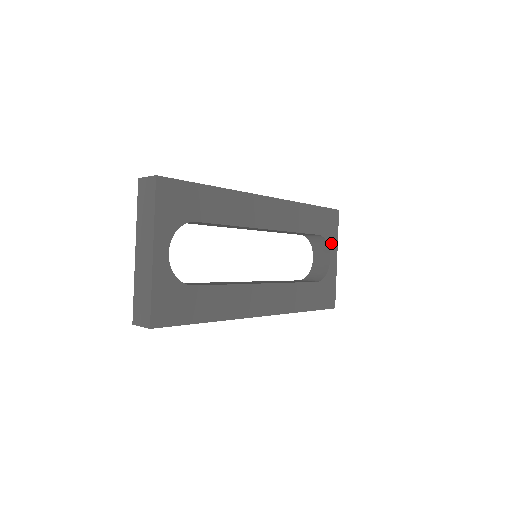
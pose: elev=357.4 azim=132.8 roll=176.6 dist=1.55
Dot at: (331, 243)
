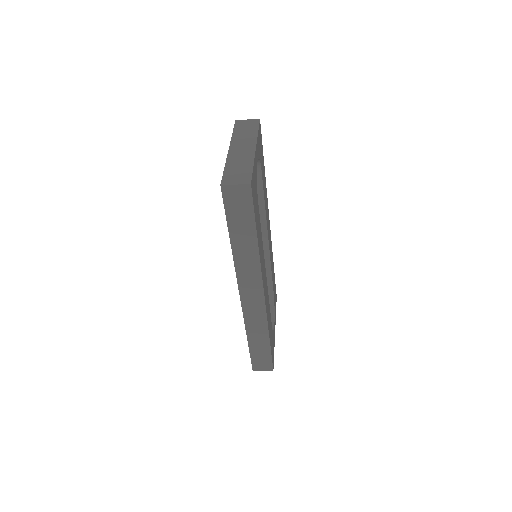
Dot at: occluded
